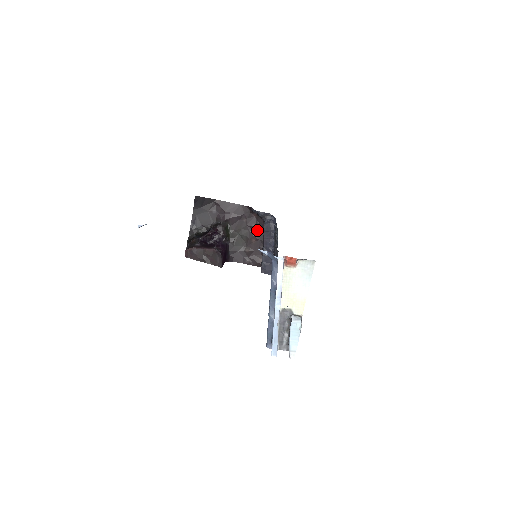
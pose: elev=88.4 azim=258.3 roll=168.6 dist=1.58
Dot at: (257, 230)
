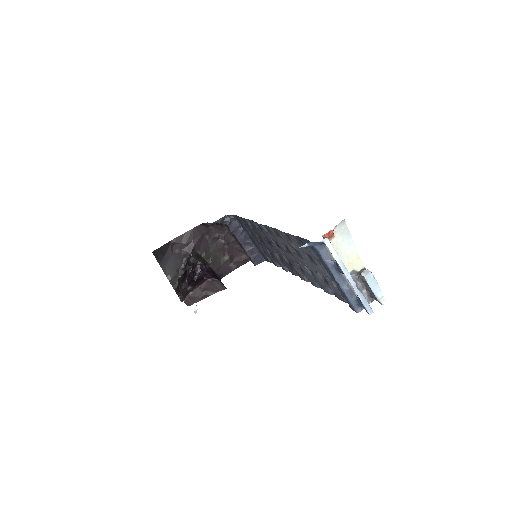
Dot at: (222, 236)
